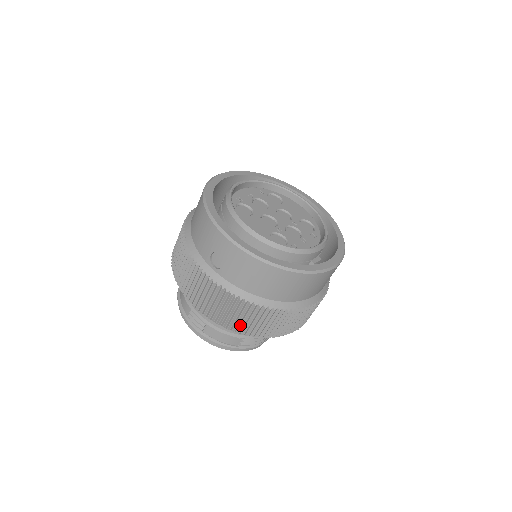
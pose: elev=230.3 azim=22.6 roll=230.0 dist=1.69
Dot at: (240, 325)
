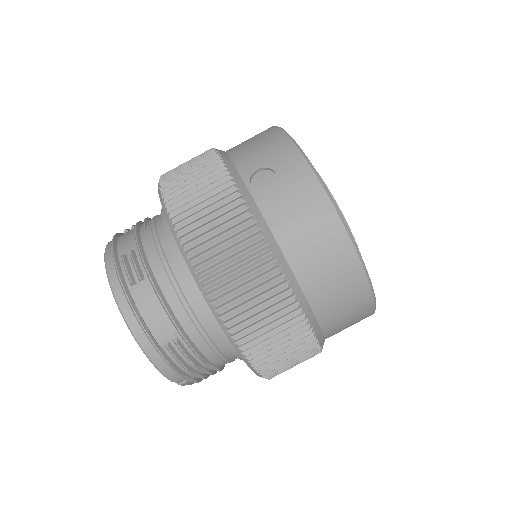
Dot at: (224, 287)
